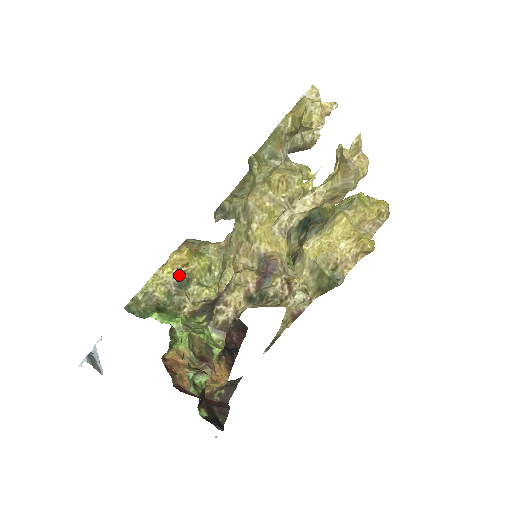
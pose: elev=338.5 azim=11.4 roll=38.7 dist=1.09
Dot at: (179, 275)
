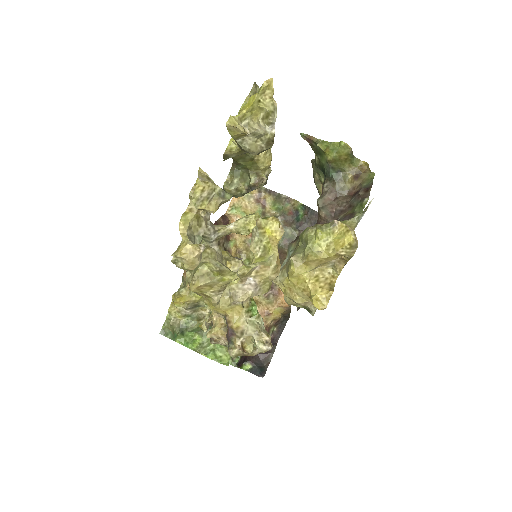
Dot at: (186, 306)
